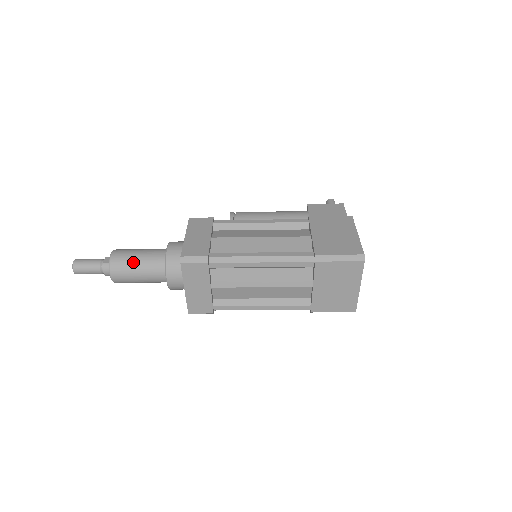
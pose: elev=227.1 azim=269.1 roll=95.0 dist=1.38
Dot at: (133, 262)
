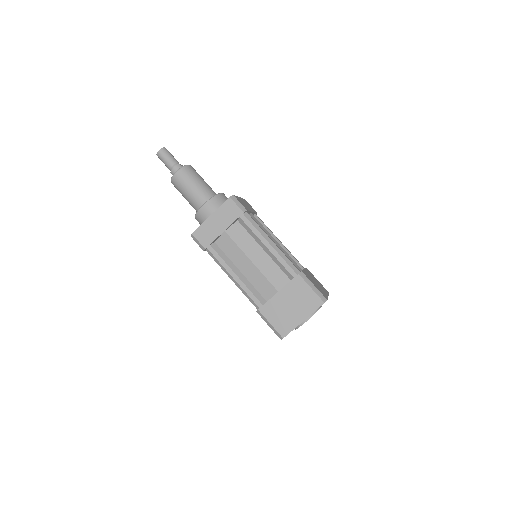
Dot at: (197, 179)
